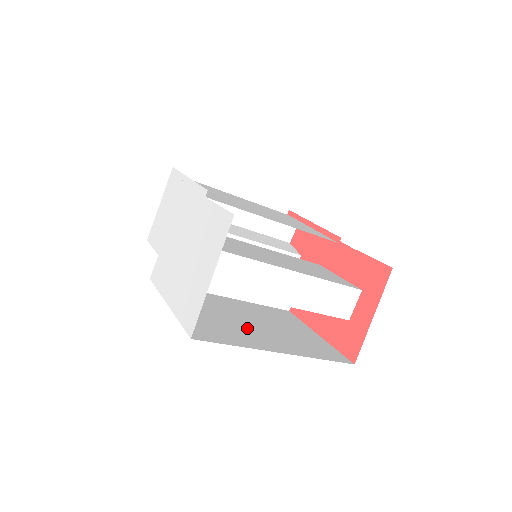
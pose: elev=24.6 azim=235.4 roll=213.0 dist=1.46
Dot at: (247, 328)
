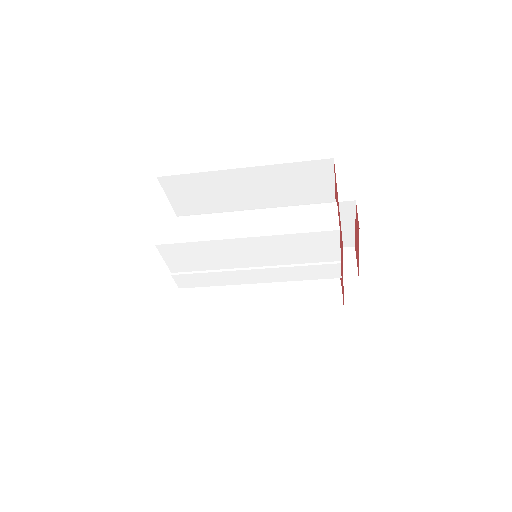
Dot at: occluded
